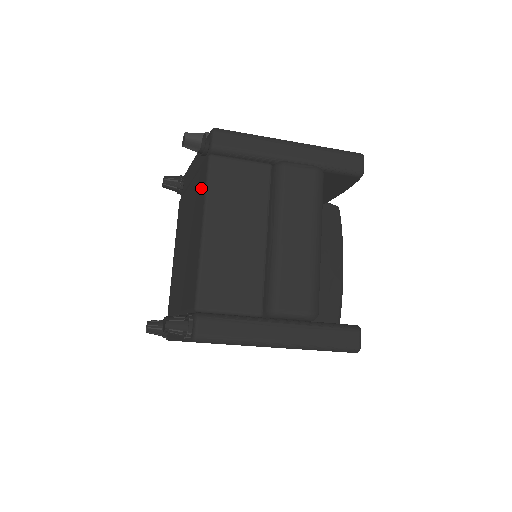
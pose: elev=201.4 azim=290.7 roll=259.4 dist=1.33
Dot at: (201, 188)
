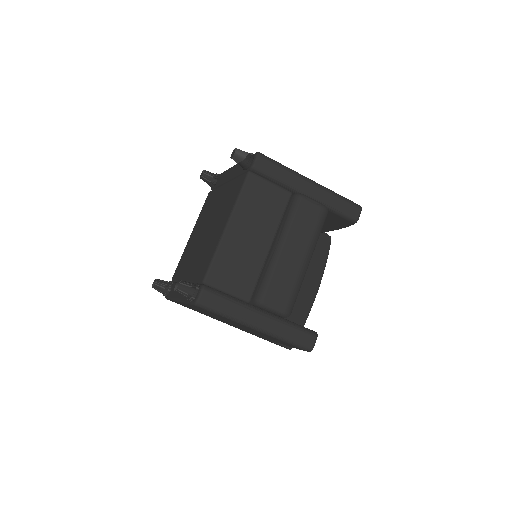
Dot at: (234, 193)
